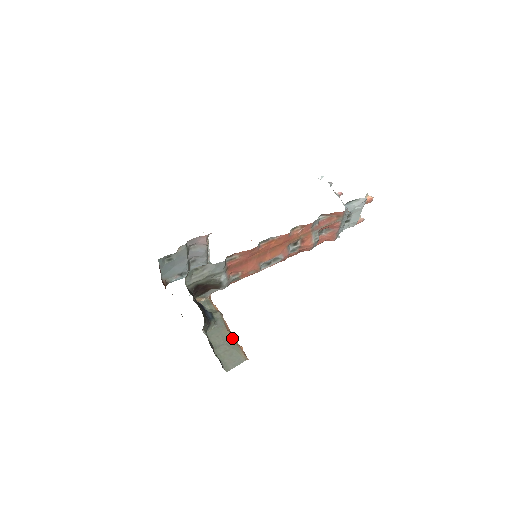
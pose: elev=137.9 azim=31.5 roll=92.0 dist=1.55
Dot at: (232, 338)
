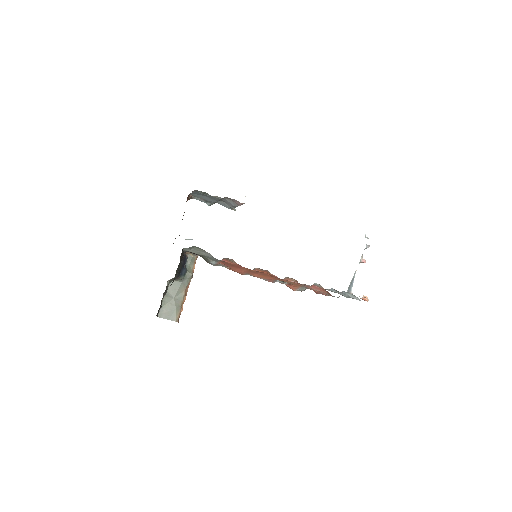
Dot at: (182, 299)
